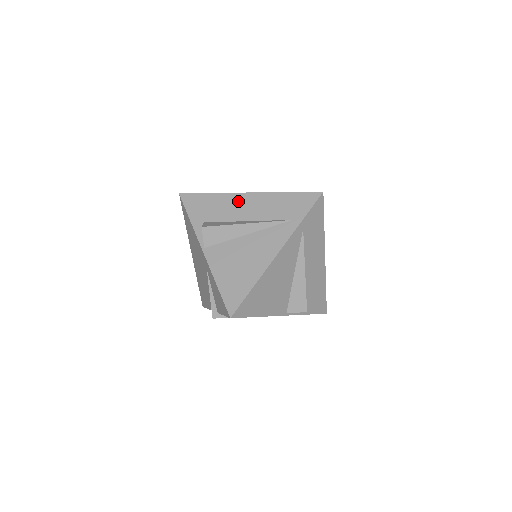
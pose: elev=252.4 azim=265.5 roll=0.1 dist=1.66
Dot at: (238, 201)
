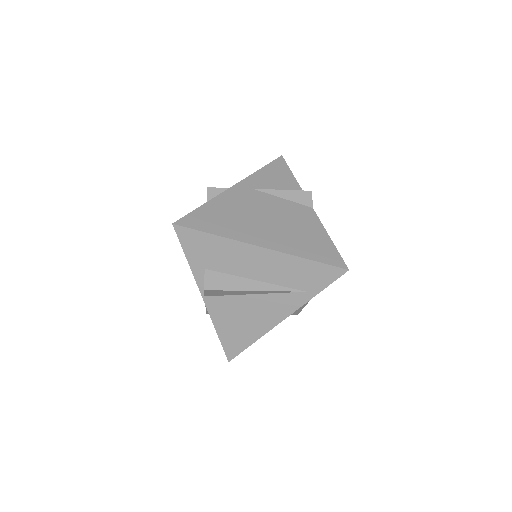
Dot at: (248, 255)
